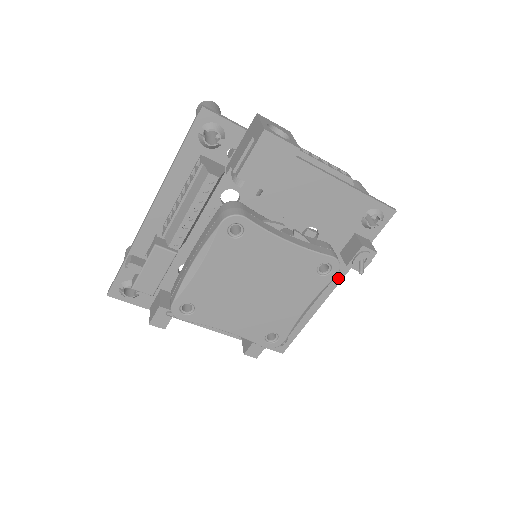
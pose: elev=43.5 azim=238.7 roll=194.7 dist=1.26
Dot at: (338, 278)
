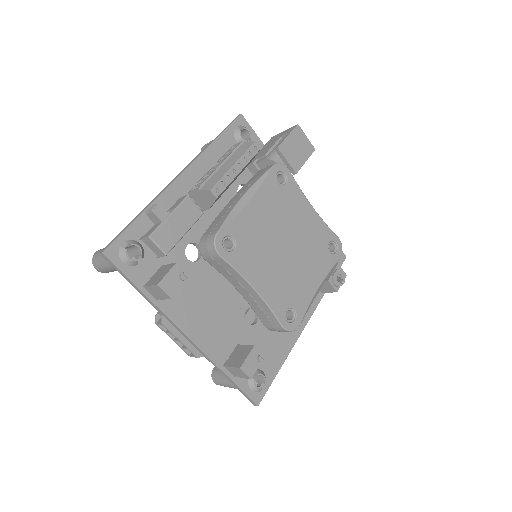
Dot at: (310, 311)
